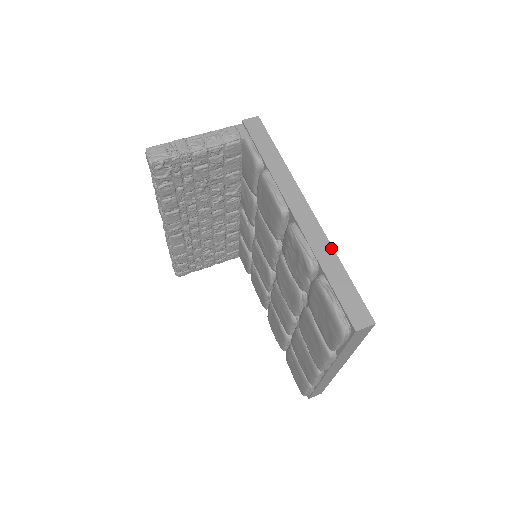
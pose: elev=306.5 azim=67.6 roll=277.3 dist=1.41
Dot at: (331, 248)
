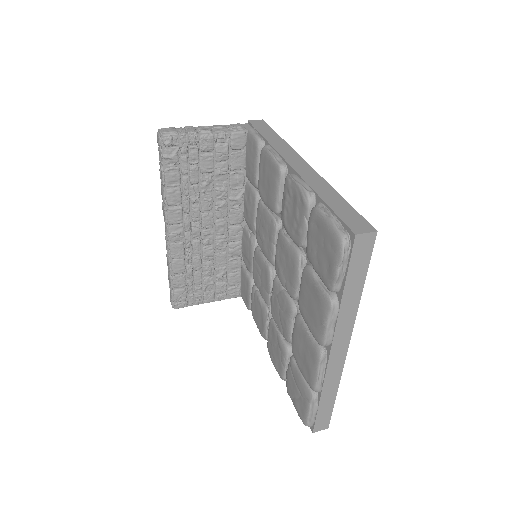
Dot at: (329, 185)
